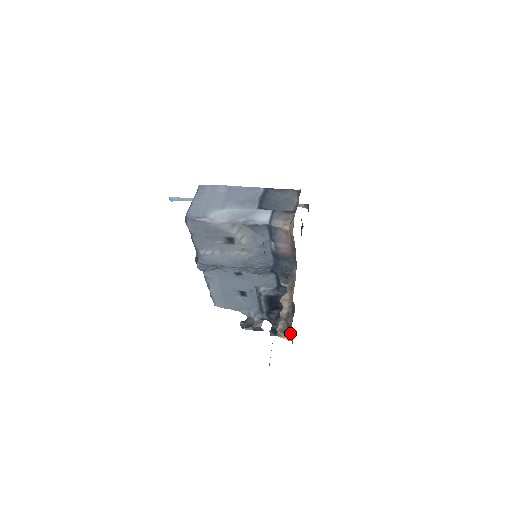
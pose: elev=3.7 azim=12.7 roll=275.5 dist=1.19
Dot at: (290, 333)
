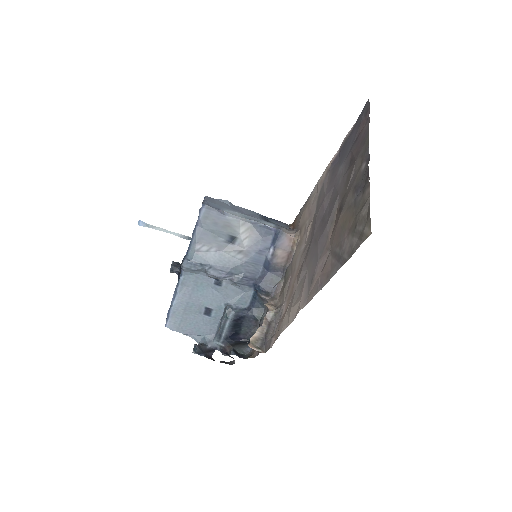
Dot at: (264, 343)
